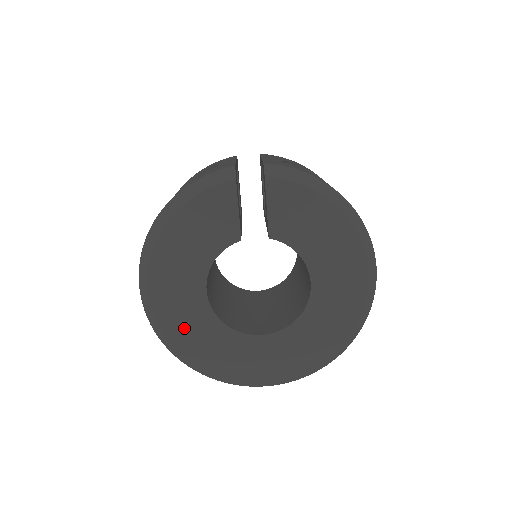
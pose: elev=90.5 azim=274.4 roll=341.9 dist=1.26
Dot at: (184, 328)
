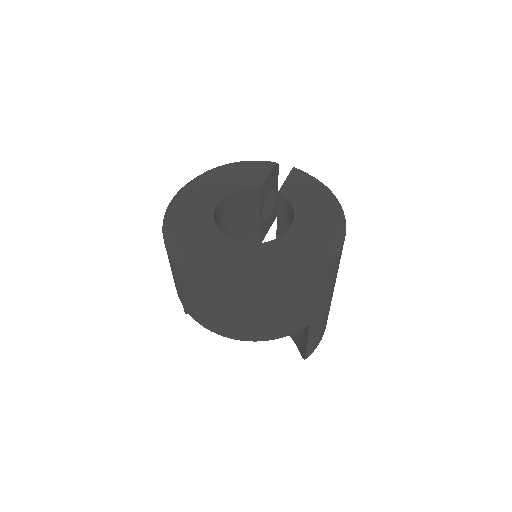
Dot at: (187, 215)
